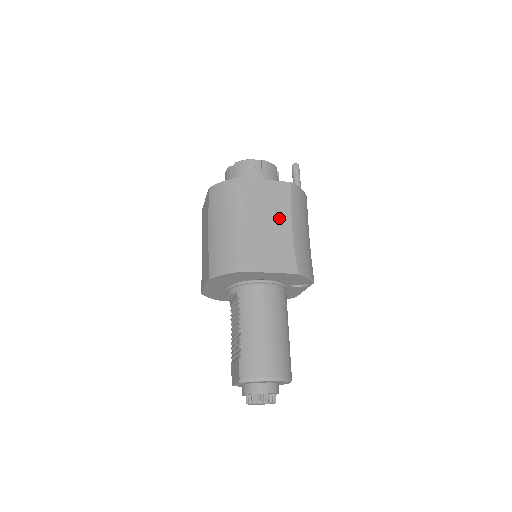
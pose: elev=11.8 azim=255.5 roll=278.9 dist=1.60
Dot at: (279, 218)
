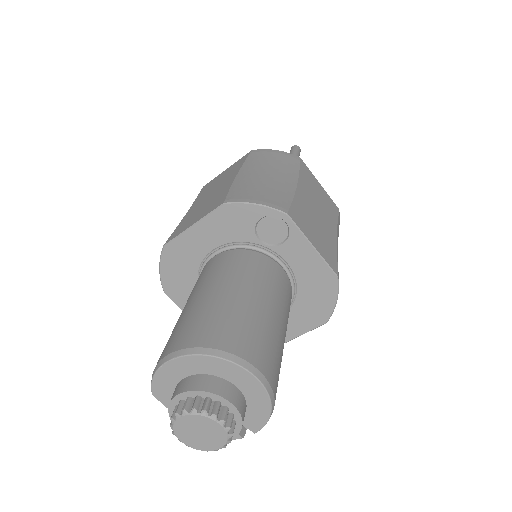
Dot at: (225, 181)
